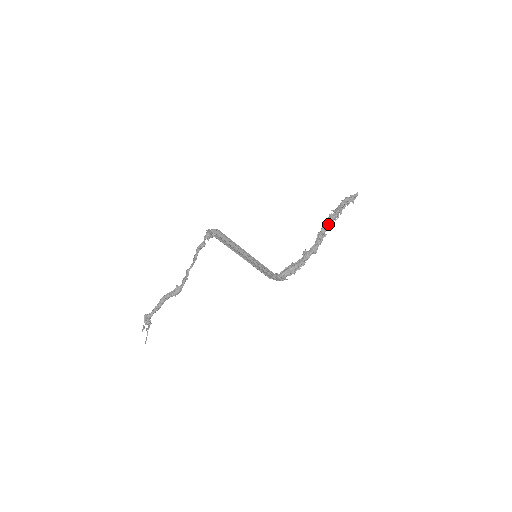
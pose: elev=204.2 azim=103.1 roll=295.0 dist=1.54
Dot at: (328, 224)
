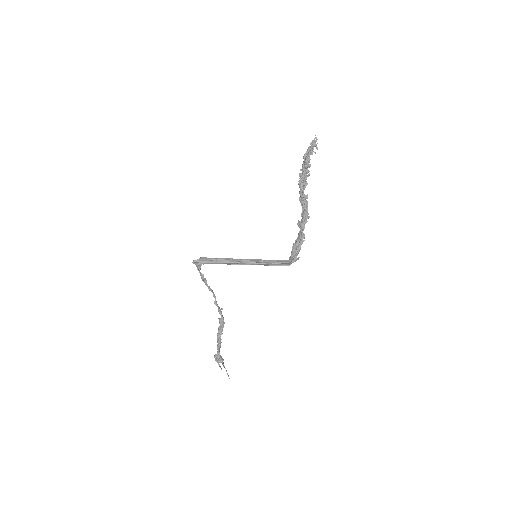
Dot at: (302, 185)
